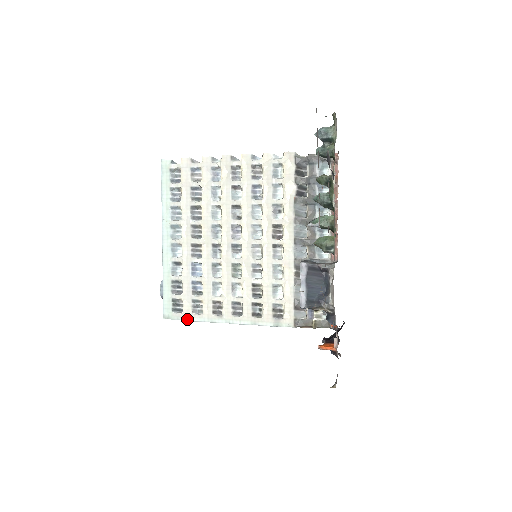
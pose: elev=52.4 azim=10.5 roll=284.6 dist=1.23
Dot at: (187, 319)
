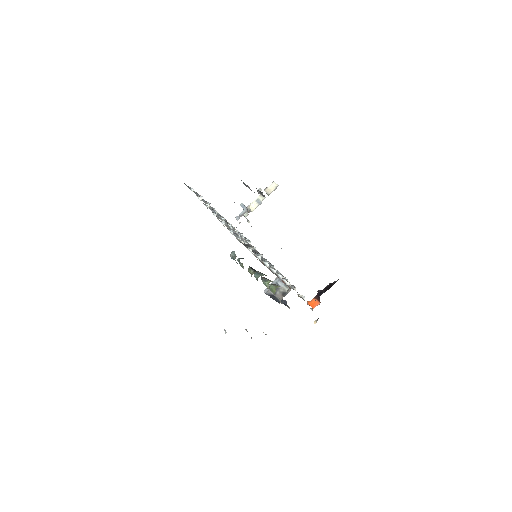
Dot at: occluded
